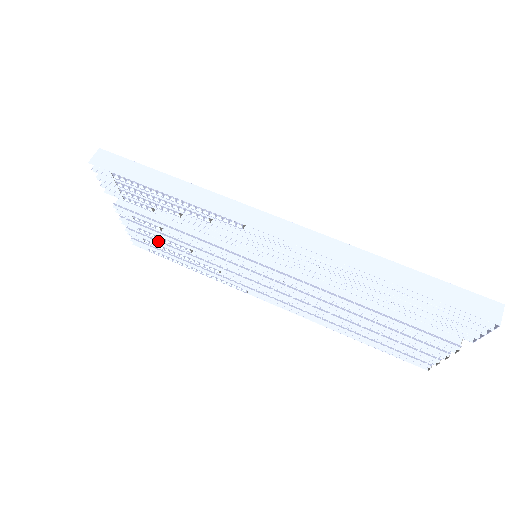
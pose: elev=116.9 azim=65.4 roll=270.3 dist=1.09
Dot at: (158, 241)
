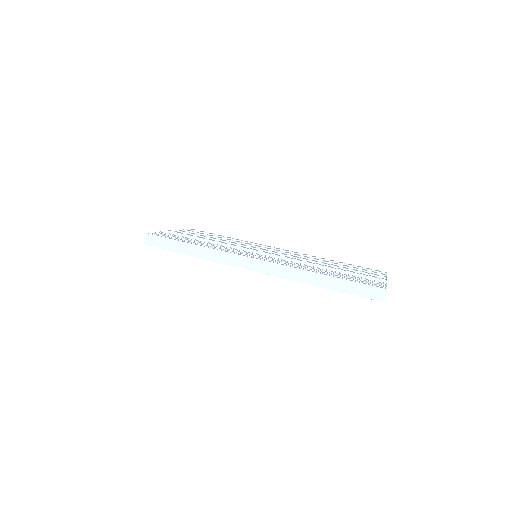
Dot at: occluded
